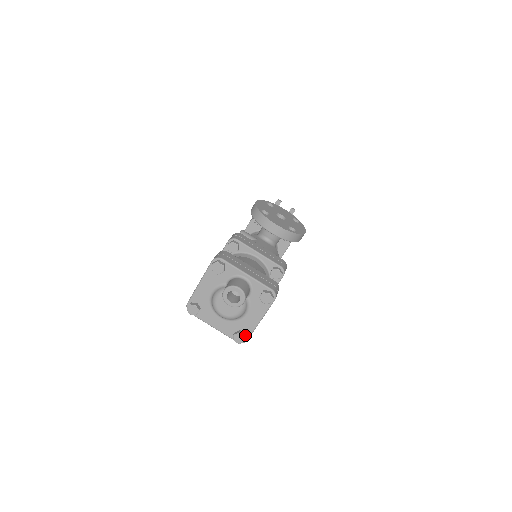
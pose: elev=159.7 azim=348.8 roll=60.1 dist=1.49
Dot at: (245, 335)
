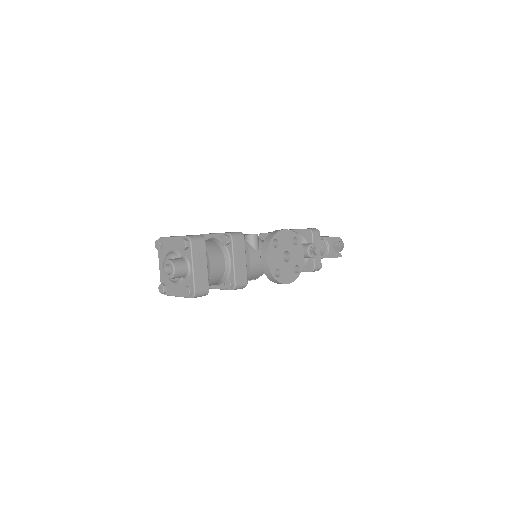
Dot at: (166, 291)
